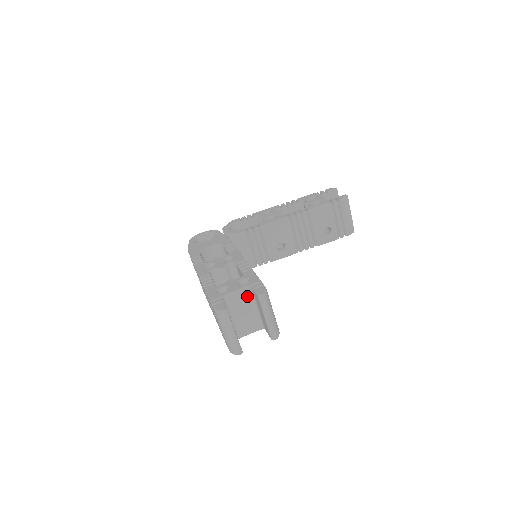
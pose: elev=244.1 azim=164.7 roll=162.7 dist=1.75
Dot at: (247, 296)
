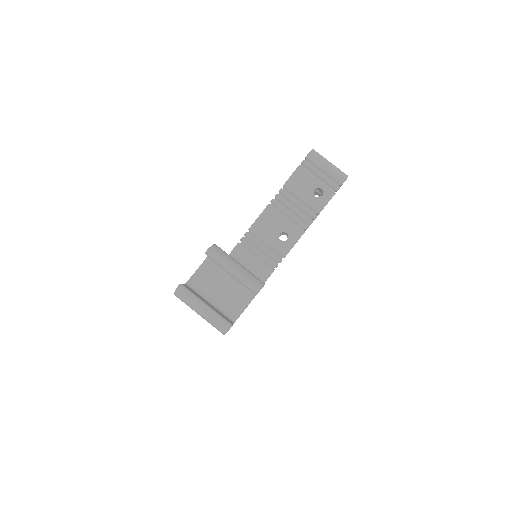
Dot at: (212, 269)
